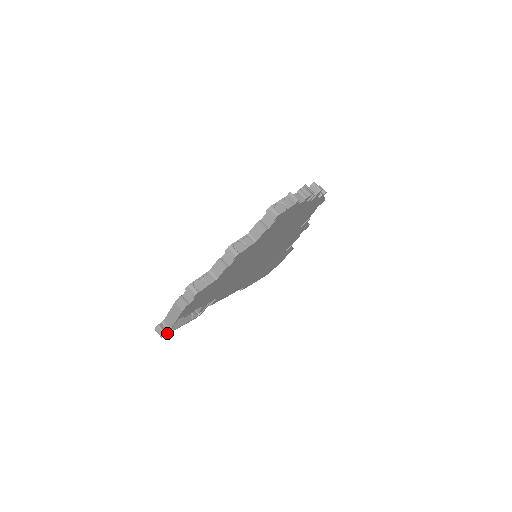
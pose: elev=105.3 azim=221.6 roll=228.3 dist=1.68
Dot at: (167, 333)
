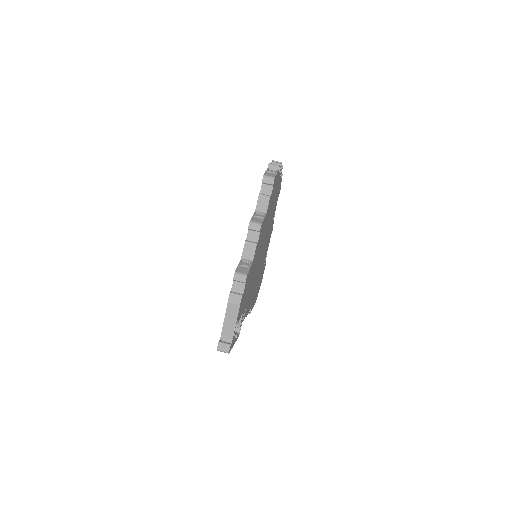
Dot at: (230, 348)
